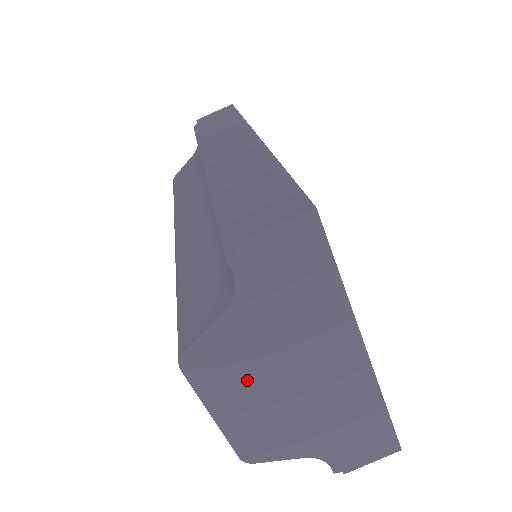
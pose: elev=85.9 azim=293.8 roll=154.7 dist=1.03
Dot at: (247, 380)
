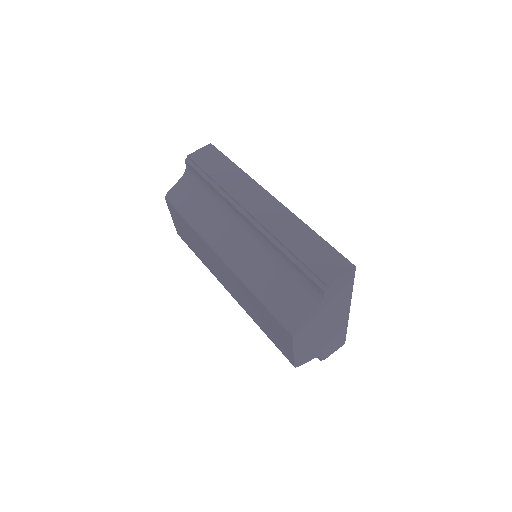
Dot at: (311, 334)
